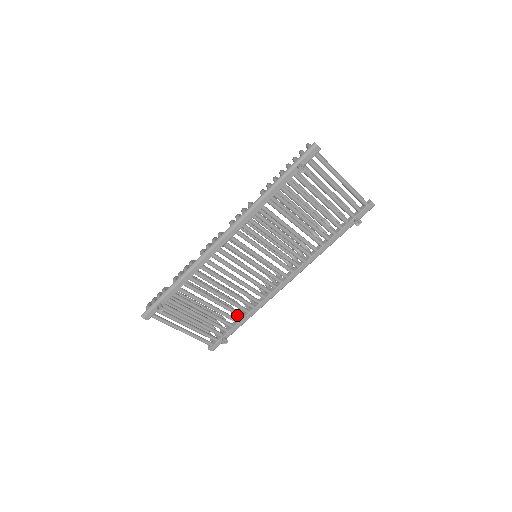
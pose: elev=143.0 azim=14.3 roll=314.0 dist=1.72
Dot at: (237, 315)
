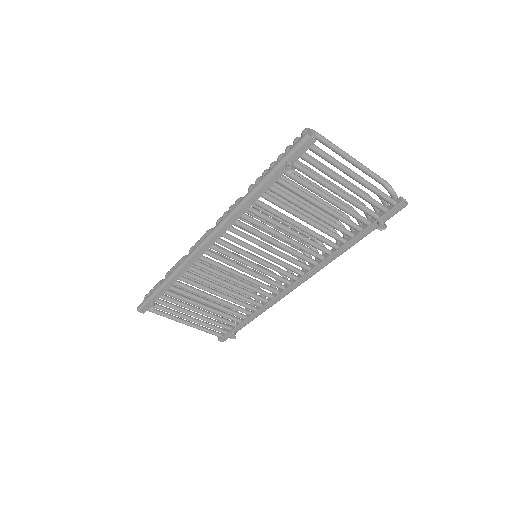
Dot at: (243, 312)
